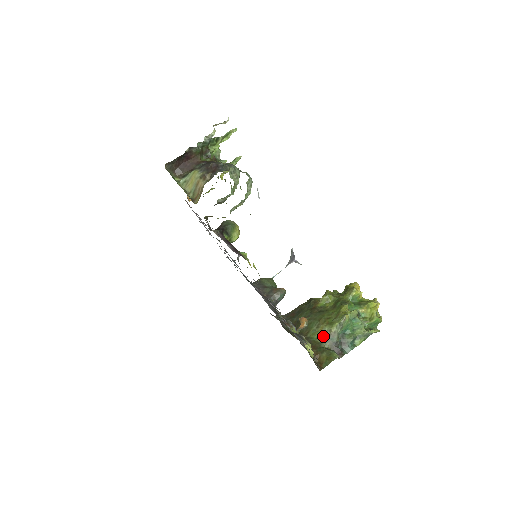
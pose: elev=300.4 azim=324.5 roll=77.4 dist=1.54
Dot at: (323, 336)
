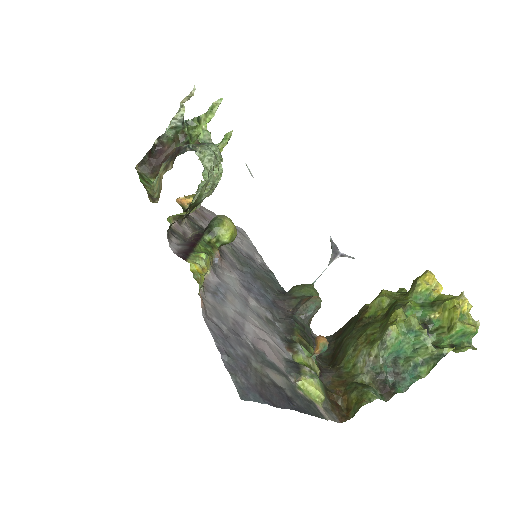
Dot at: (360, 364)
